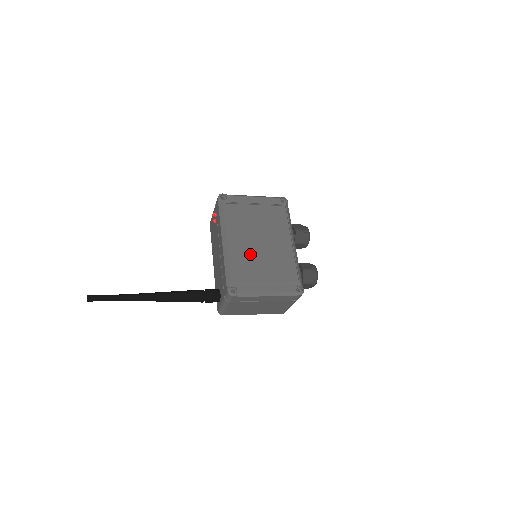
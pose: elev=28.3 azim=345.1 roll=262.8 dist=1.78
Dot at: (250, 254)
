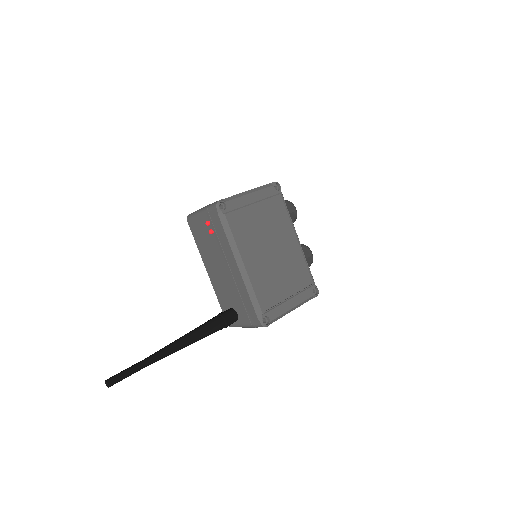
Dot at: (268, 271)
